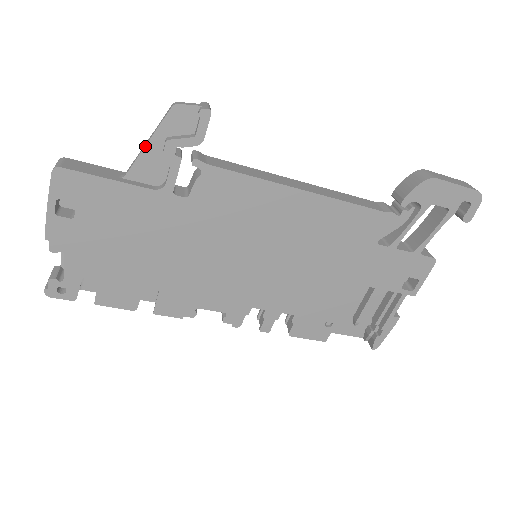
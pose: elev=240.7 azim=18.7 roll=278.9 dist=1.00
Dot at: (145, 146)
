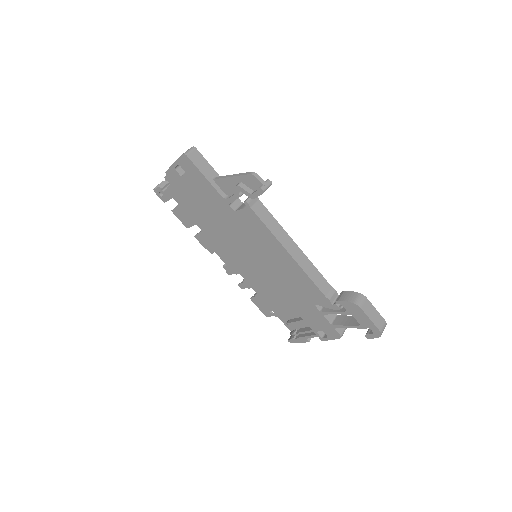
Dot at: (229, 177)
